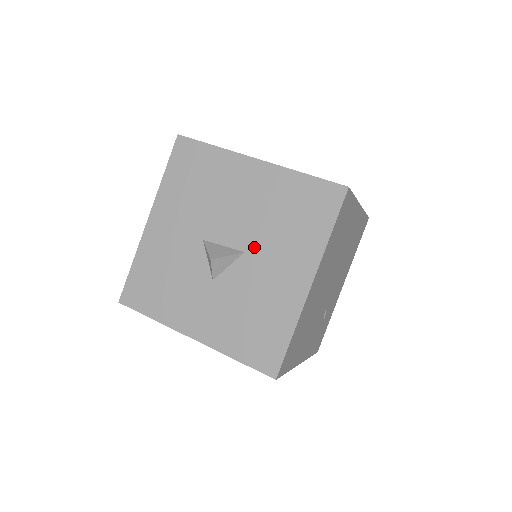
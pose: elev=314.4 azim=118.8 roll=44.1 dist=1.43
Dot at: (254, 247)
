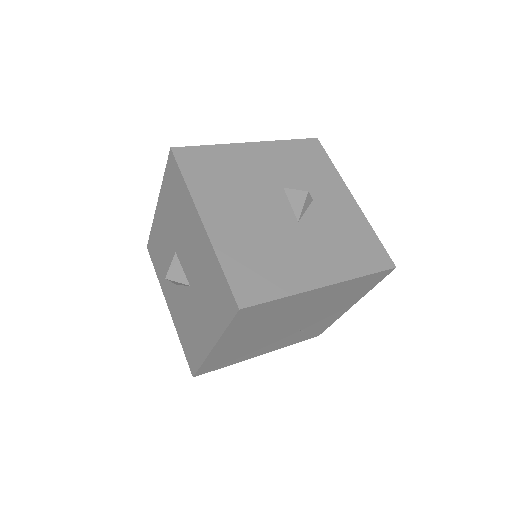
Dot at: (194, 288)
